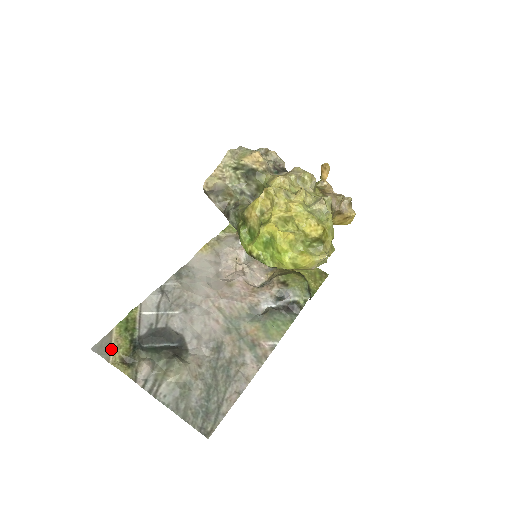
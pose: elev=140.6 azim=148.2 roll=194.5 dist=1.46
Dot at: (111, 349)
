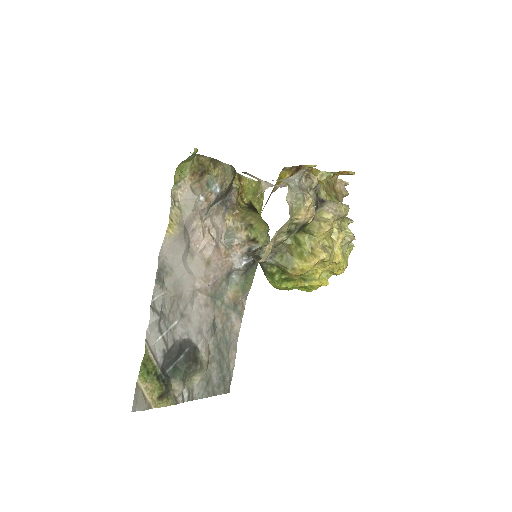
Dot at: (147, 398)
